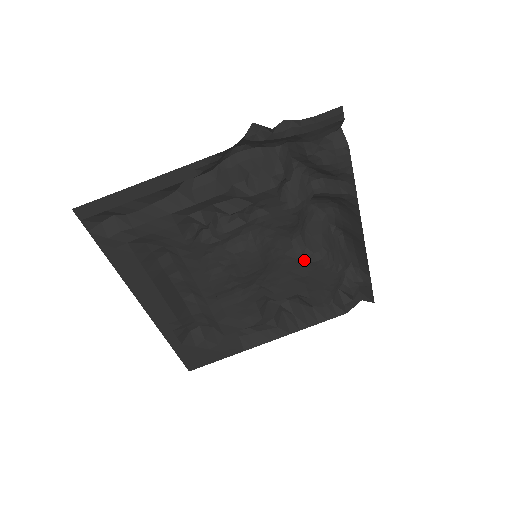
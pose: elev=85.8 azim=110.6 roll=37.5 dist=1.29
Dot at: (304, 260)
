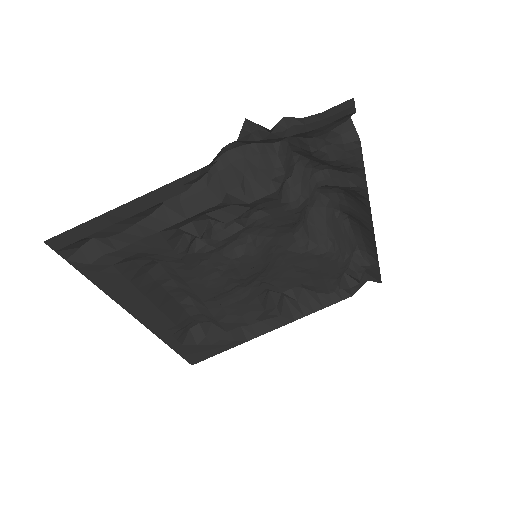
Dot at: (308, 253)
